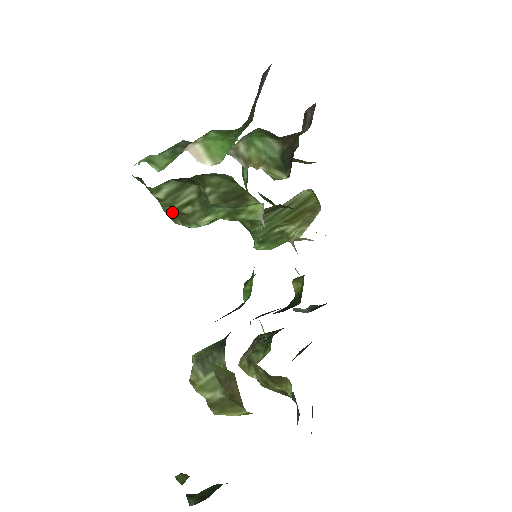
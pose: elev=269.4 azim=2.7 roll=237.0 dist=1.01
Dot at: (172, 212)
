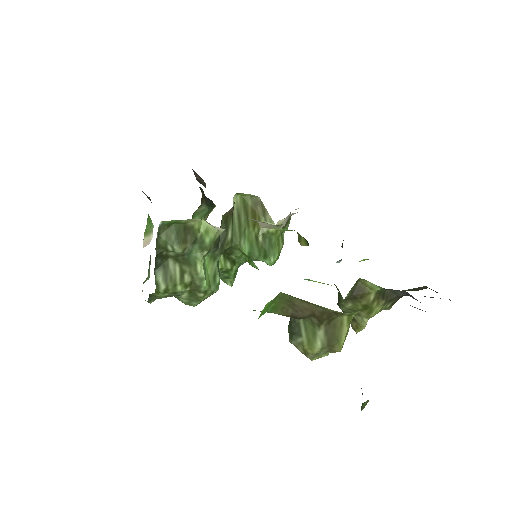
Dot at: (189, 294)
